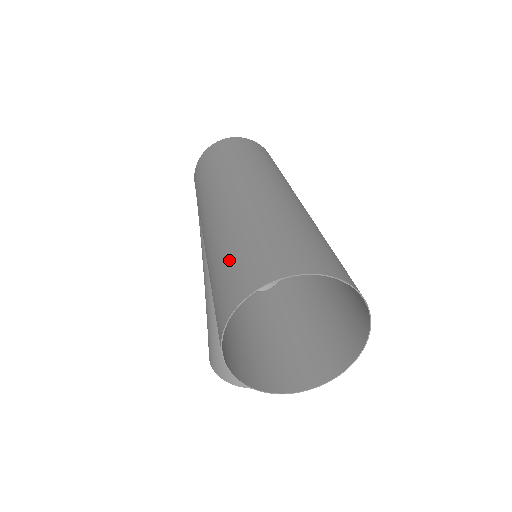
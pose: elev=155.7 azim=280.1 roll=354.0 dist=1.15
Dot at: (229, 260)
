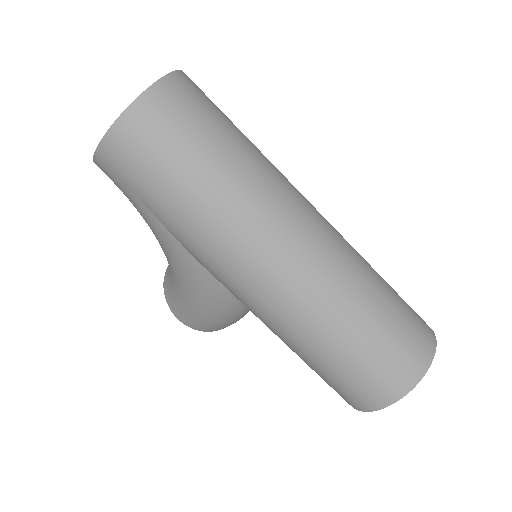
Dot at: (357, 359)
